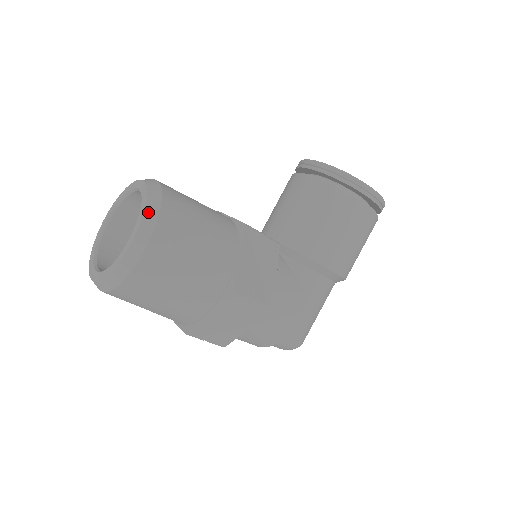
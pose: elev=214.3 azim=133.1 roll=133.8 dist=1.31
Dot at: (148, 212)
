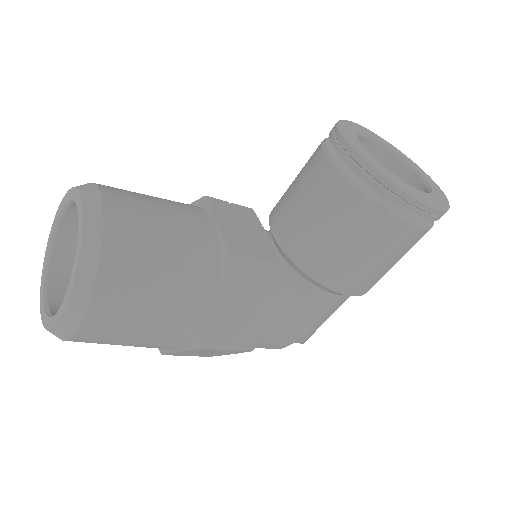
Dot at: (80, 277)
